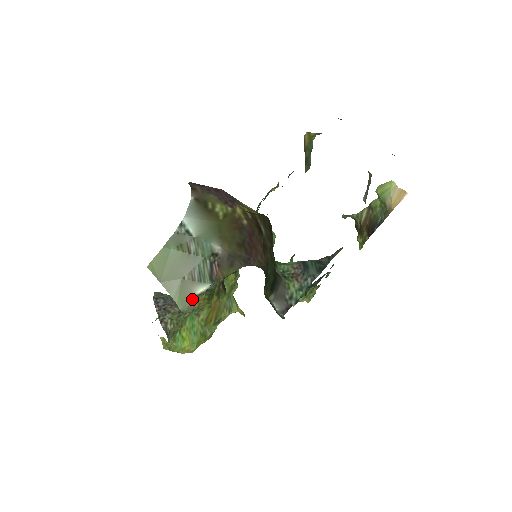
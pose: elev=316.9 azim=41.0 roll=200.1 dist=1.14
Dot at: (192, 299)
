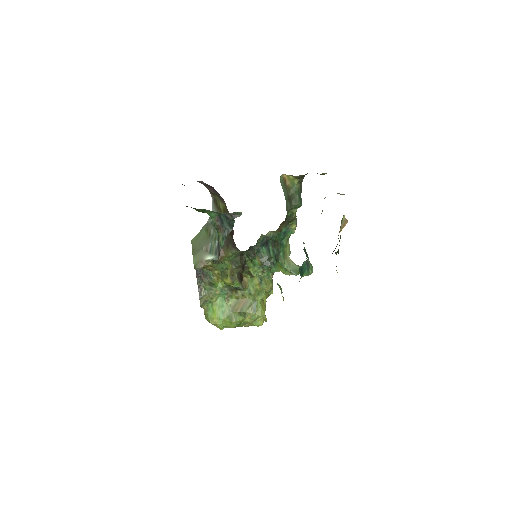
Dot at: (202, 261)
